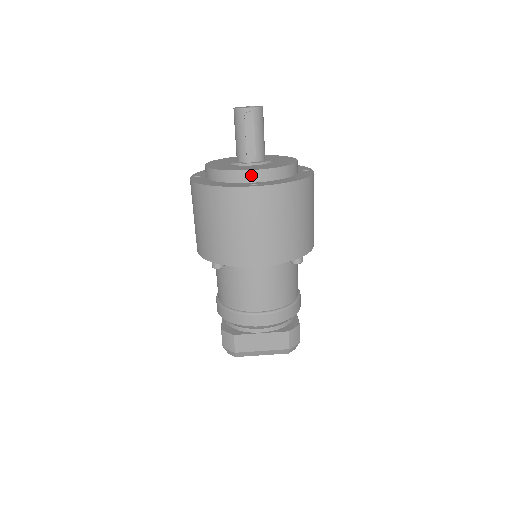
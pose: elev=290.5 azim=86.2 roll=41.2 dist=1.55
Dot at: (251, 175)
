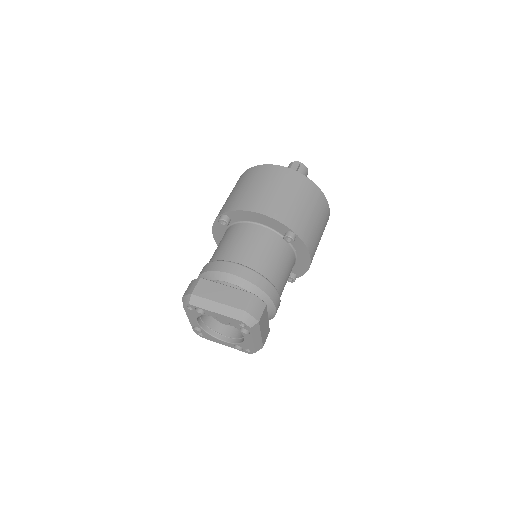
Dot at: occluded
